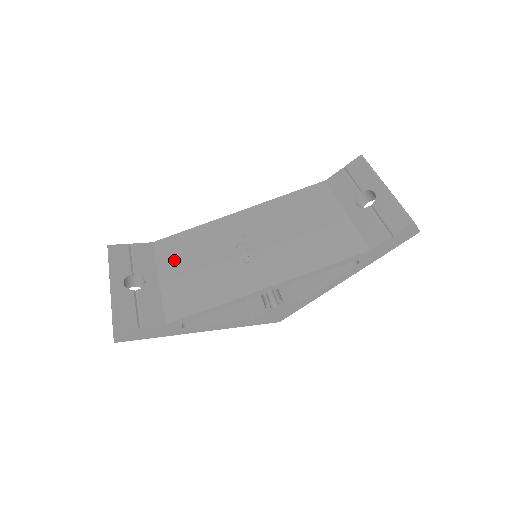
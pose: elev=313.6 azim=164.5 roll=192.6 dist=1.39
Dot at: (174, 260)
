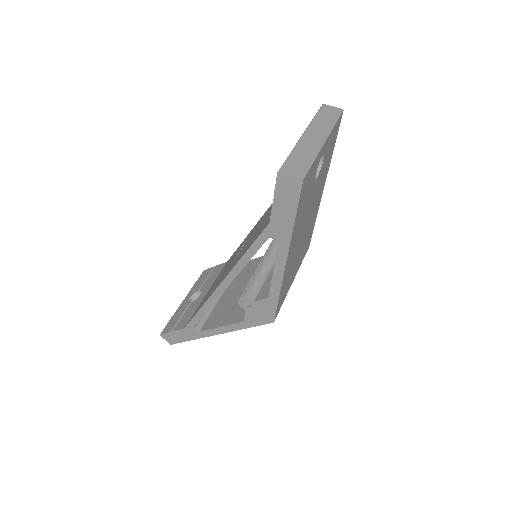
Dot at: occluded
